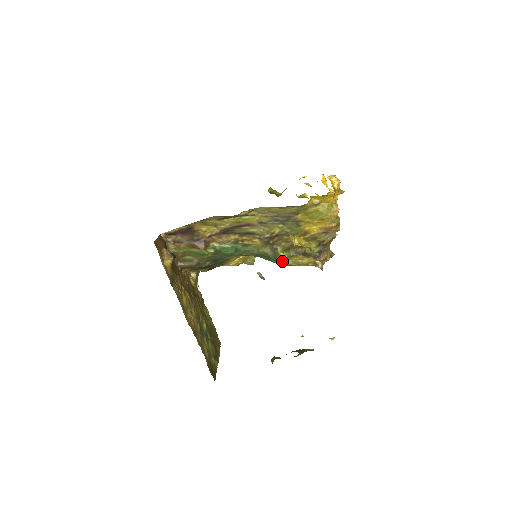
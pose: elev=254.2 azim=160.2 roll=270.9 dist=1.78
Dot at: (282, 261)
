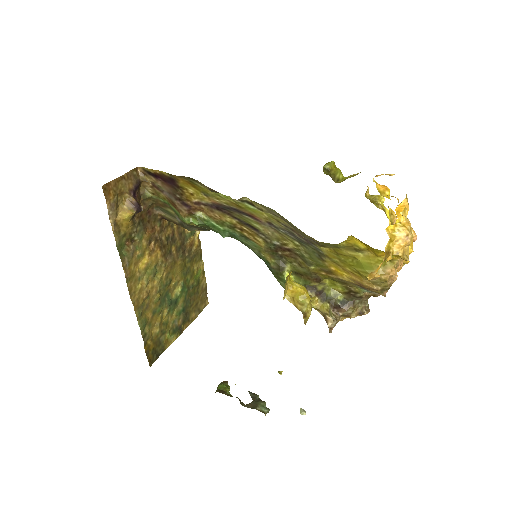
Dot at: (284, 284)
